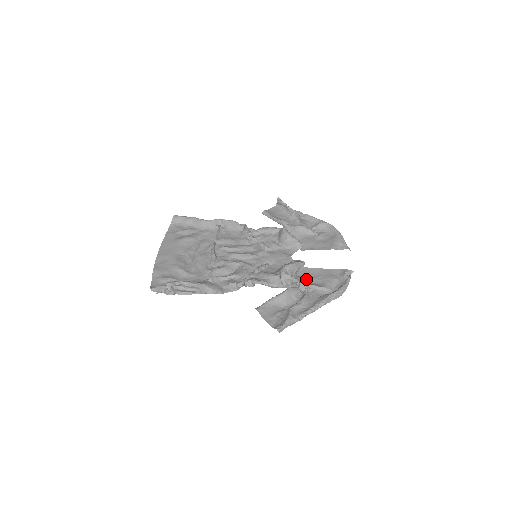
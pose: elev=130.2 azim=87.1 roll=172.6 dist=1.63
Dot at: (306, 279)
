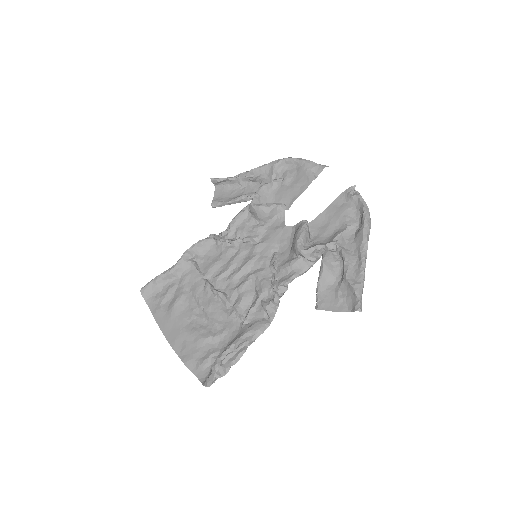
Dot at: (324, 234)
